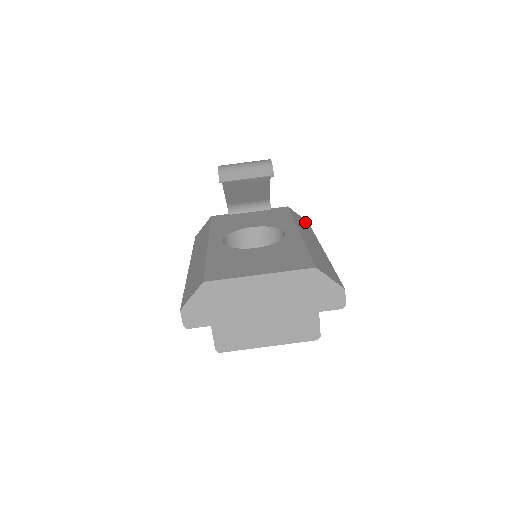
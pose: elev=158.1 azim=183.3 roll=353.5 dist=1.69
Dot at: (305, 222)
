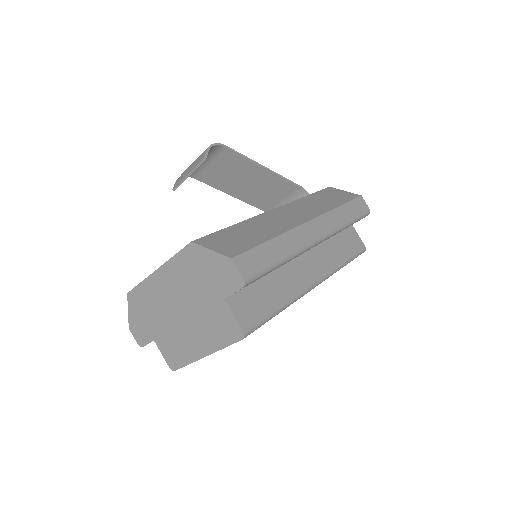
Dot at: (345, 197)
